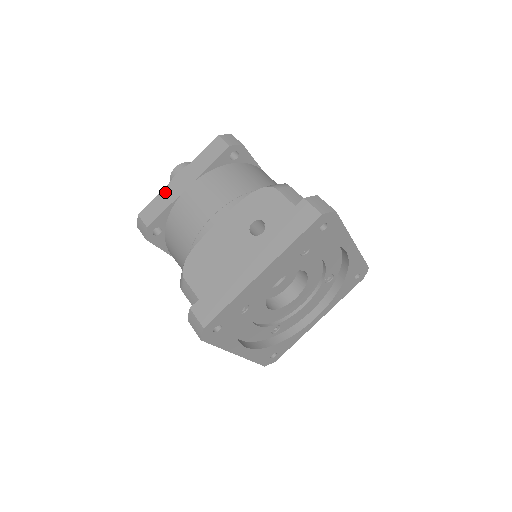
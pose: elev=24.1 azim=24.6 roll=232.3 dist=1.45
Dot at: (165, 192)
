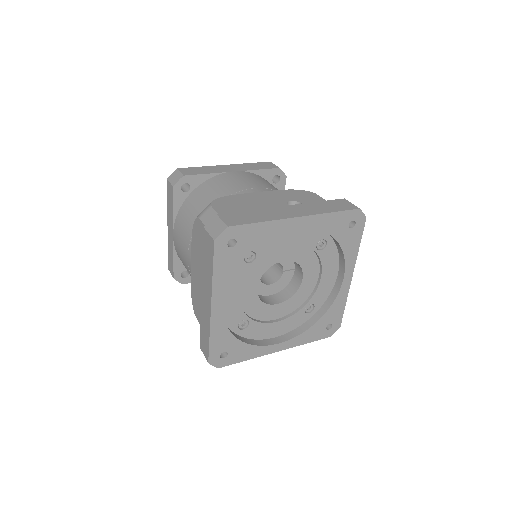
Dot at: (210, 167)
